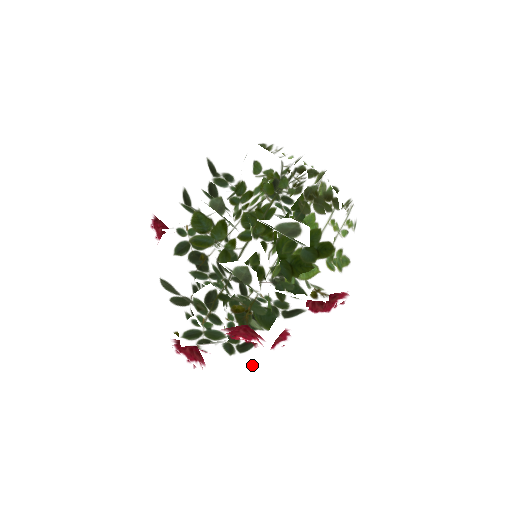
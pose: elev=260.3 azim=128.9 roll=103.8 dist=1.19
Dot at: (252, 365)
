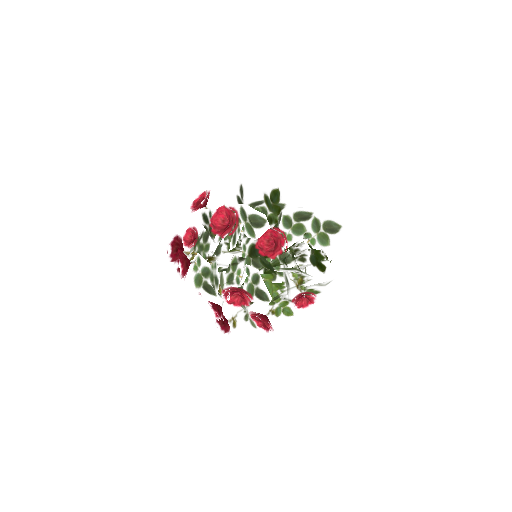
Dot at: occluded
